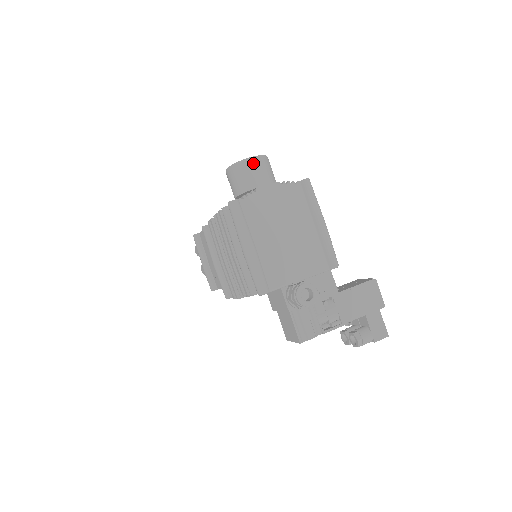
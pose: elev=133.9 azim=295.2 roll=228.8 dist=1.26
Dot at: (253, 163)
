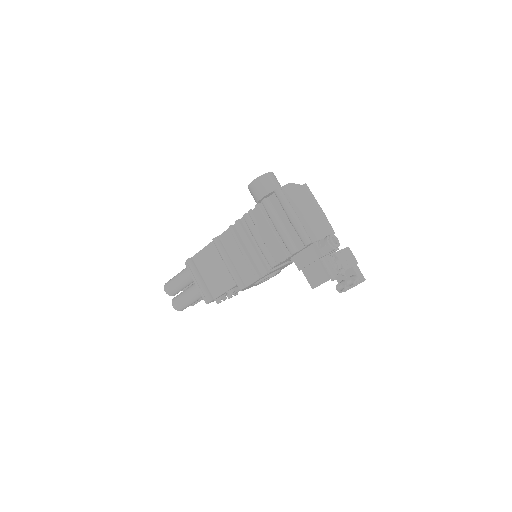
Dot at: (272, 175)
